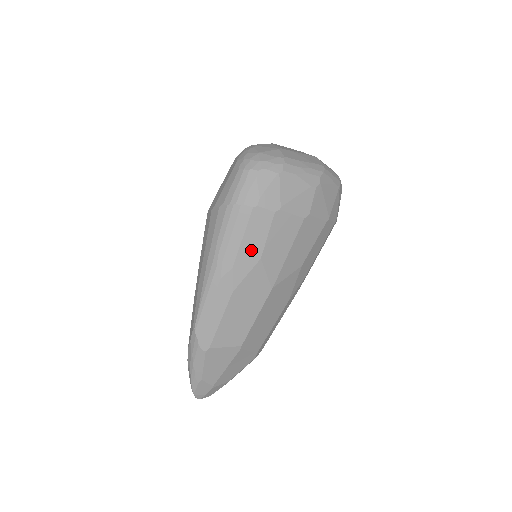
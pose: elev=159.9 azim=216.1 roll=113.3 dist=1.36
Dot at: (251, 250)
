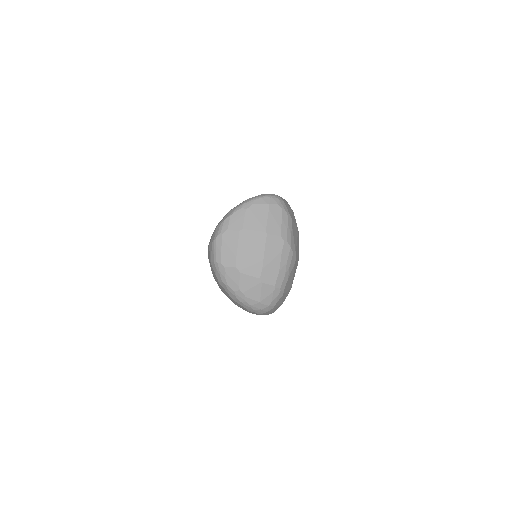
Dot at: occluded
